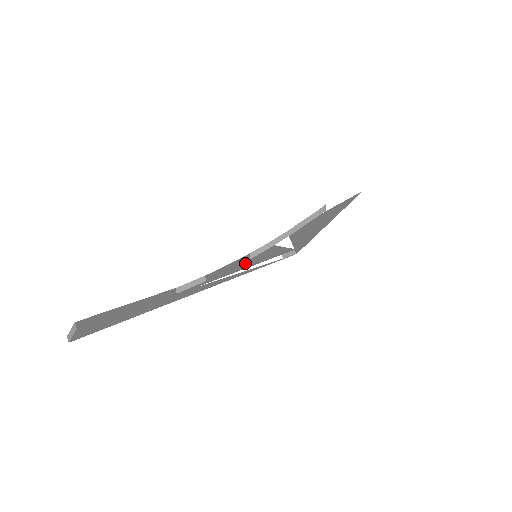
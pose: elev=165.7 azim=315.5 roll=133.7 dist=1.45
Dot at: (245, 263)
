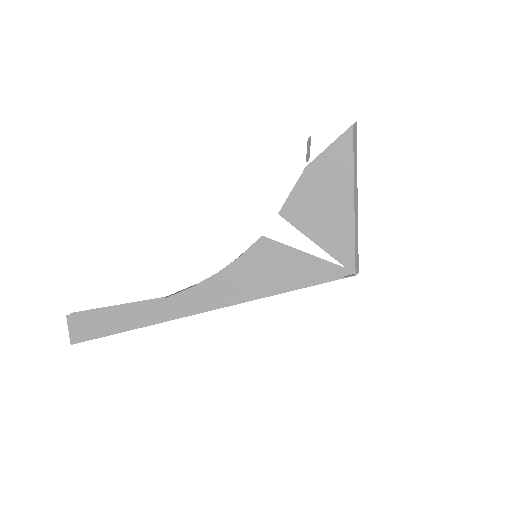
Dot at: (259, 278)
